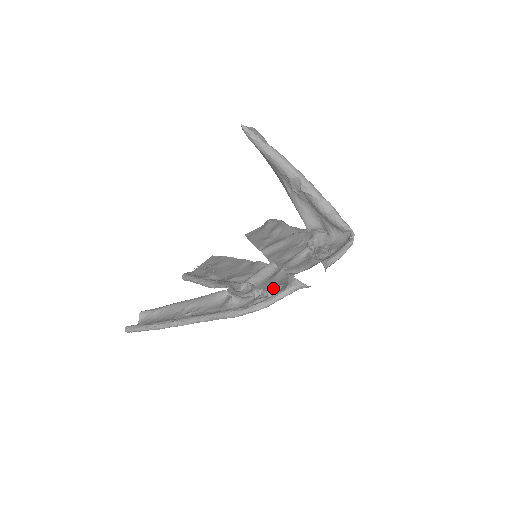
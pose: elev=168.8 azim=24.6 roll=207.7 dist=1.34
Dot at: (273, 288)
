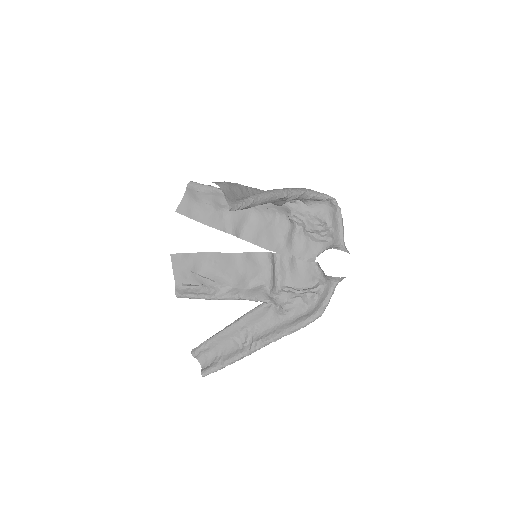
Dot at: (310, 283)
